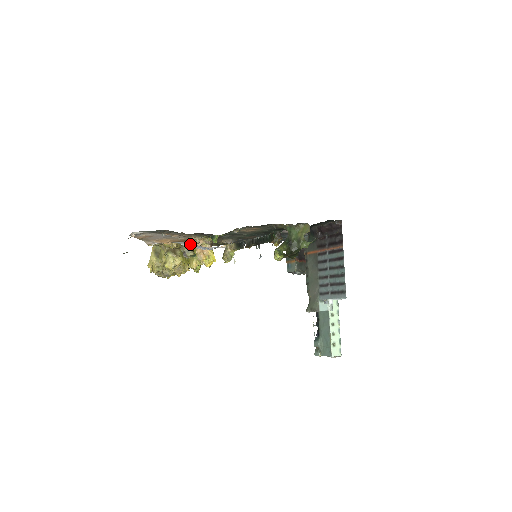
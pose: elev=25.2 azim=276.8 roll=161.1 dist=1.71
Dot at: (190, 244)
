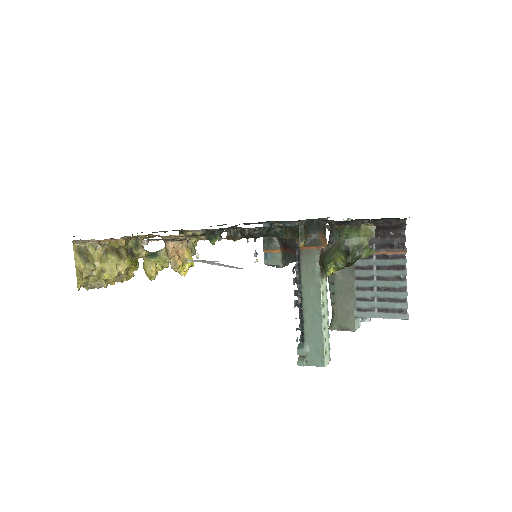
Dot at: (206, 261)
